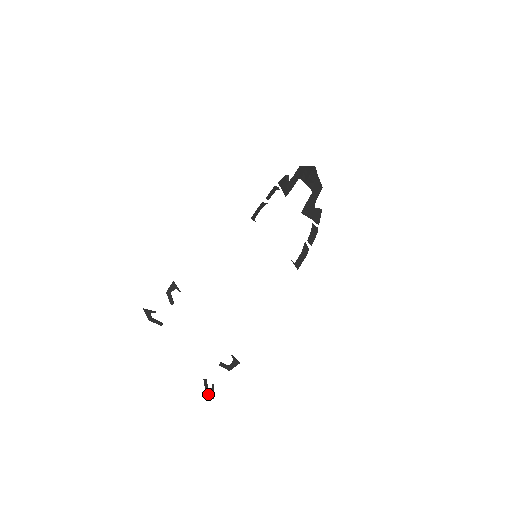
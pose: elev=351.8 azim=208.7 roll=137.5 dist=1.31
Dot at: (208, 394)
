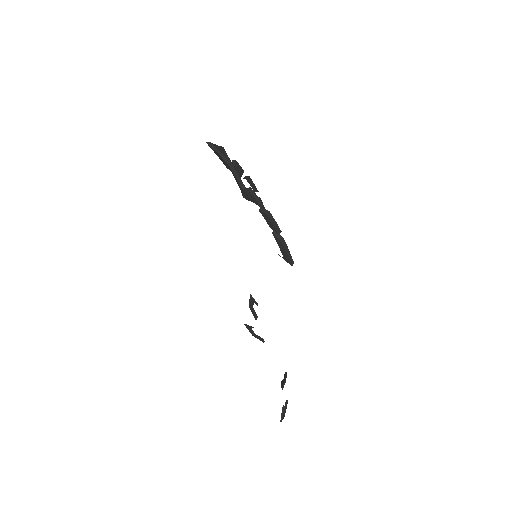
Dot at: occluded
